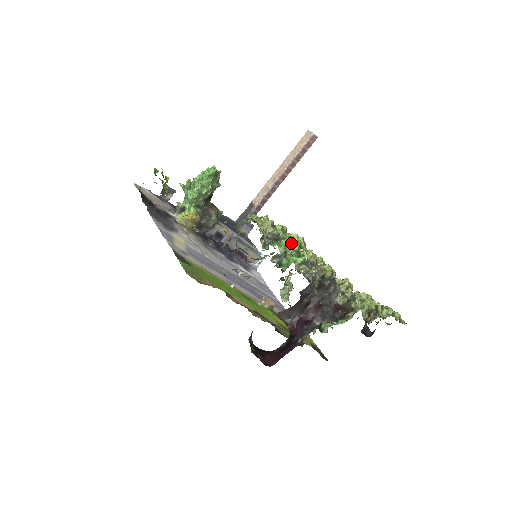
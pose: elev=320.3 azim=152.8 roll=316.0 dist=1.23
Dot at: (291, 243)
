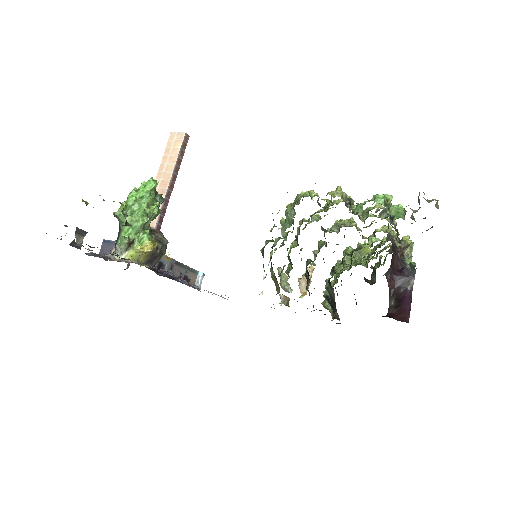
Dot at: (384, 195)
